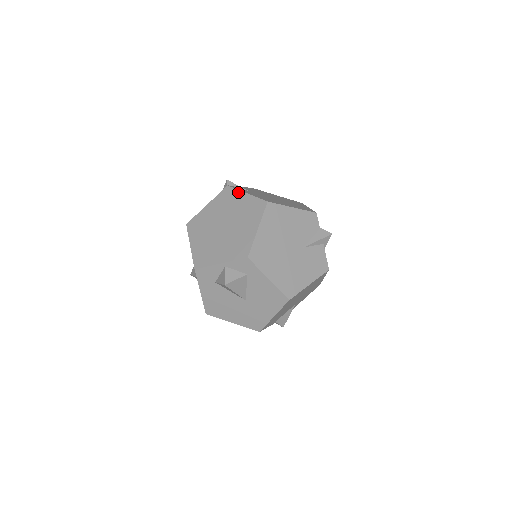
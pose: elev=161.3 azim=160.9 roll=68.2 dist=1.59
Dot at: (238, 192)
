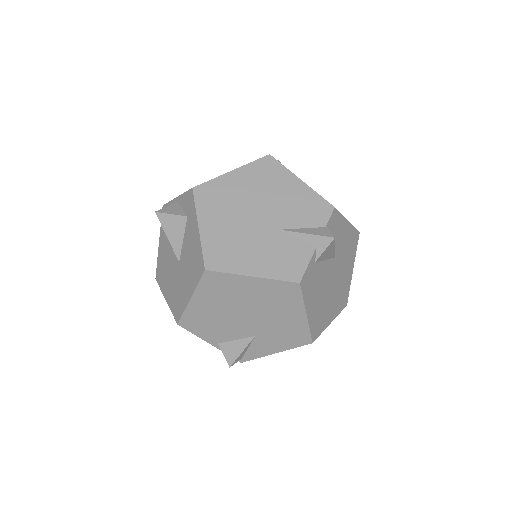
Dot at: occluded
